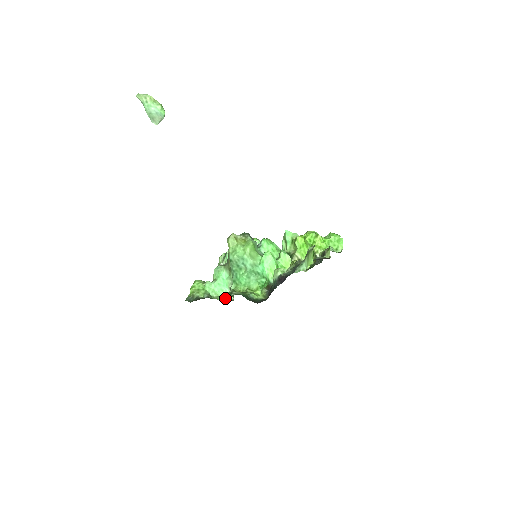
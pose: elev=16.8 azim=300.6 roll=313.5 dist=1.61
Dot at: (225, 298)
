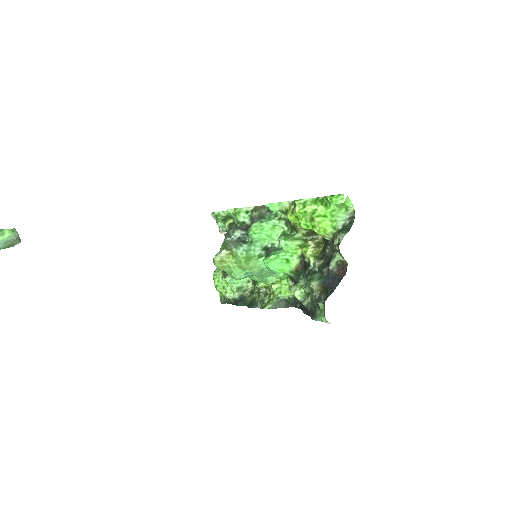
Dot at: occluded
